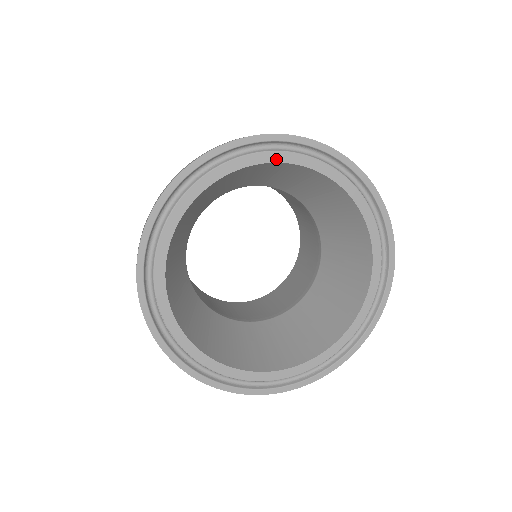
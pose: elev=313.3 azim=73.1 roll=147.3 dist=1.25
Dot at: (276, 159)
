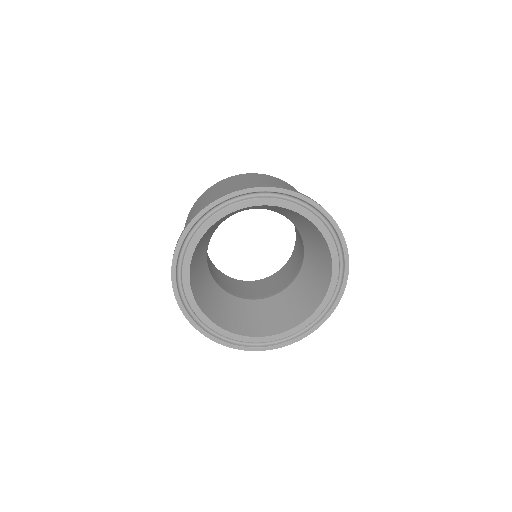
Dot at: (269, 203)
